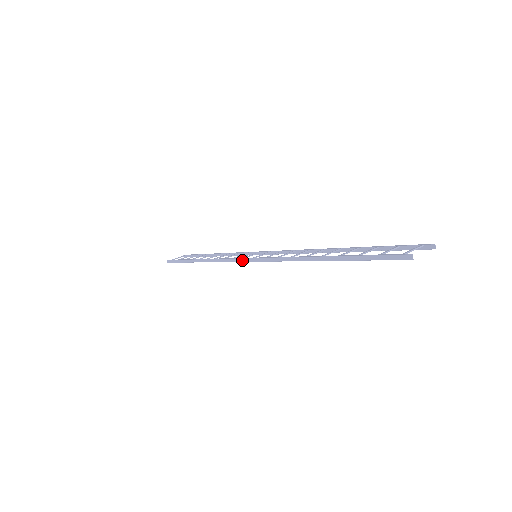
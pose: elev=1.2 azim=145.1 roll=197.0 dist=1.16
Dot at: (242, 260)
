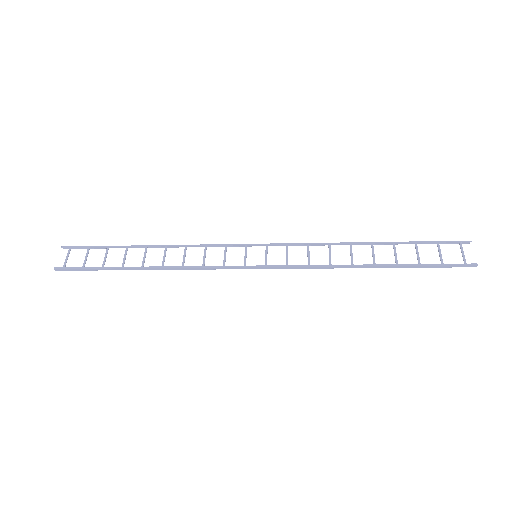
Dot at: (248, 268)
